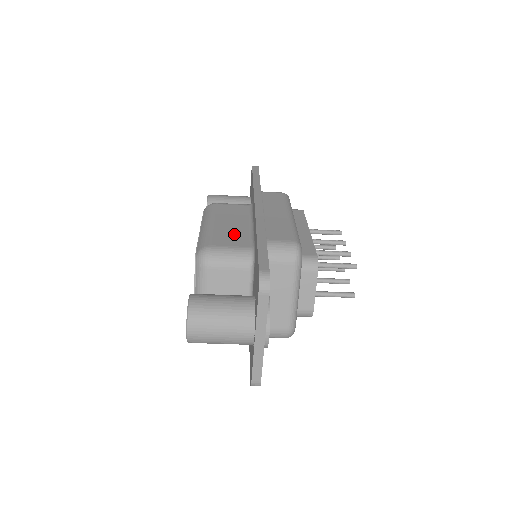
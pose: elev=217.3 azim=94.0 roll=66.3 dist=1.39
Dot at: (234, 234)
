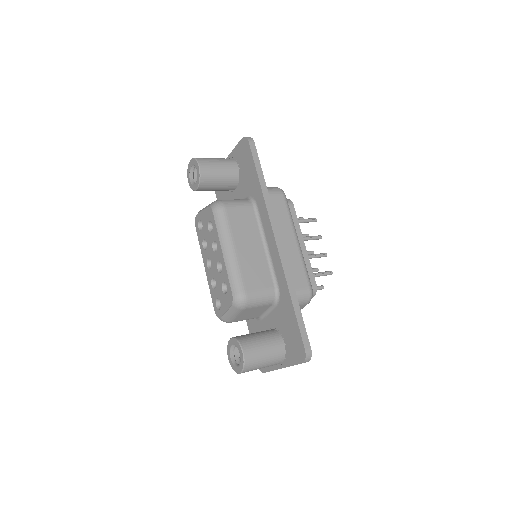
Dot at: (257, 267)
